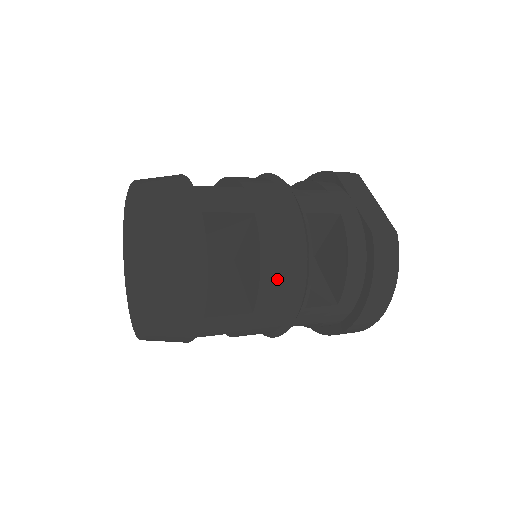
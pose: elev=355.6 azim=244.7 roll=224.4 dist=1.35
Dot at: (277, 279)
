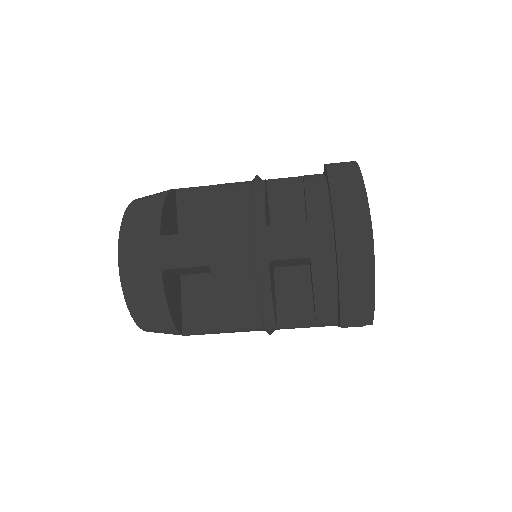
Dot at: (227, 201)
